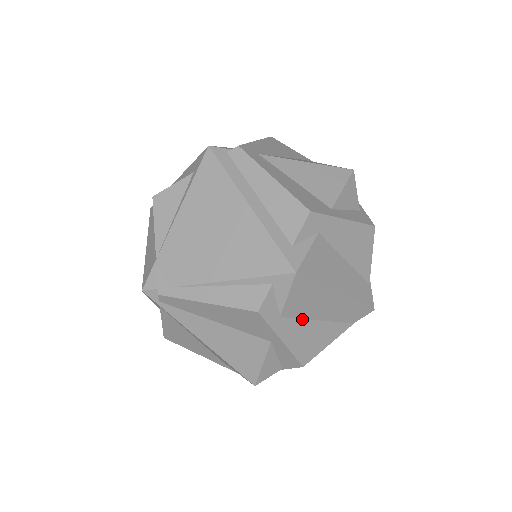
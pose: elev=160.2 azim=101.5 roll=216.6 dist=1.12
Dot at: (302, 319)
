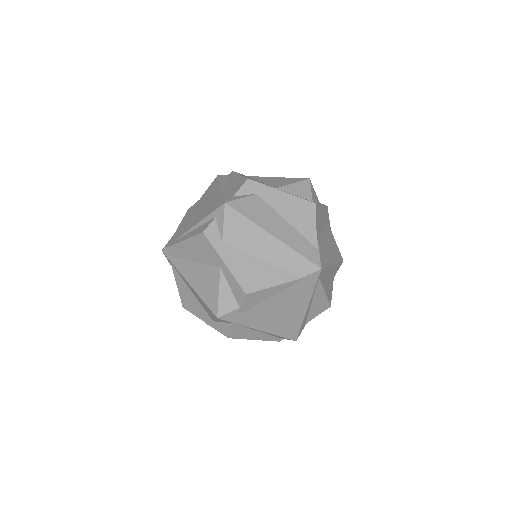
Dot at: (244, 252)
